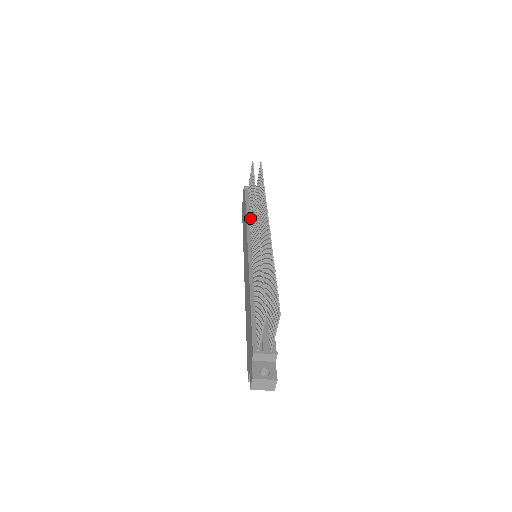
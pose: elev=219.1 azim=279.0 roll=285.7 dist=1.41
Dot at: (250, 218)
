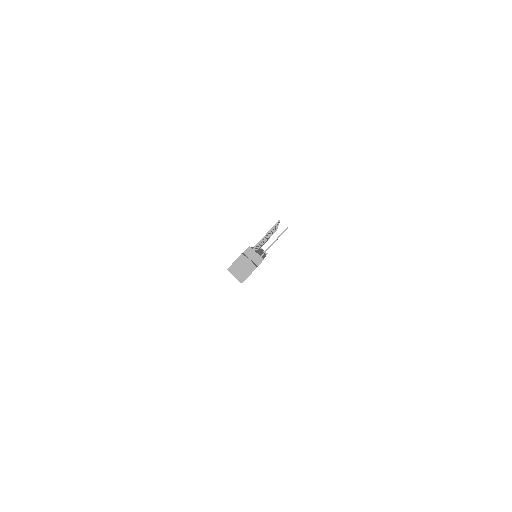
Dot at: occluded
